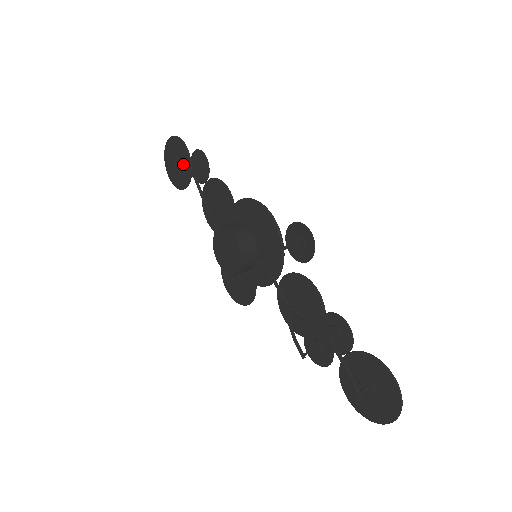
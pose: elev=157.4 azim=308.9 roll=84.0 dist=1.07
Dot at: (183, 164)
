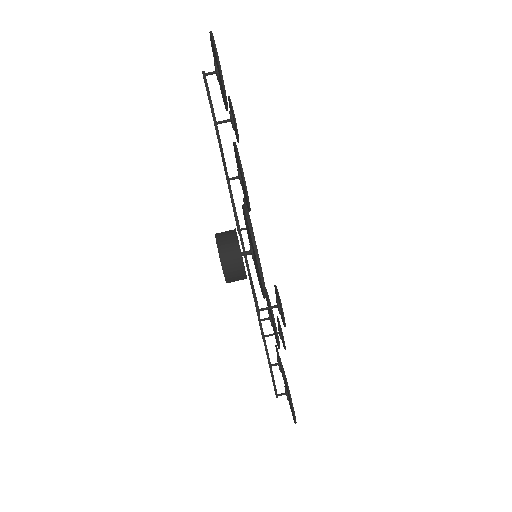
Dot at: occluded
